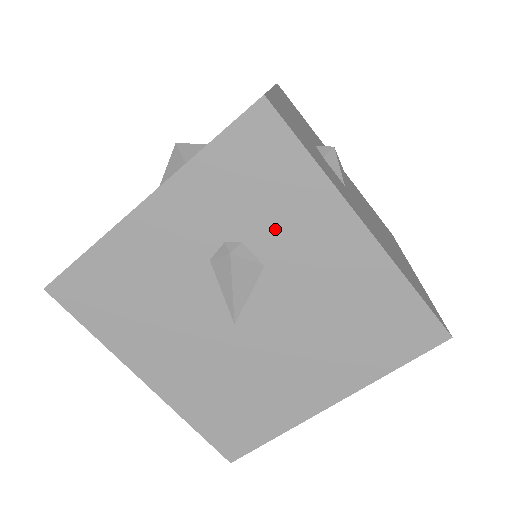
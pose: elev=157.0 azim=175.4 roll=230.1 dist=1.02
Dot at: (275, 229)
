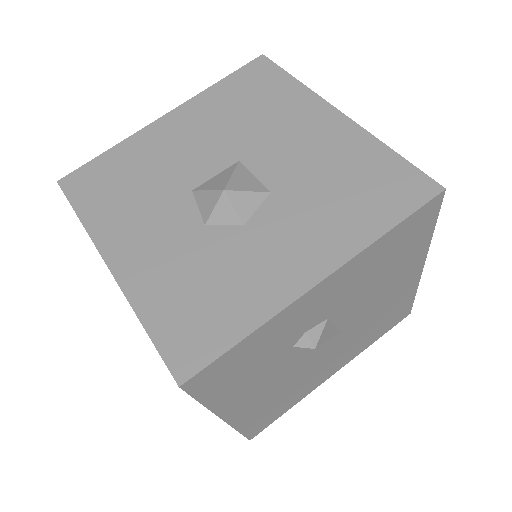
Dot at: occluded
